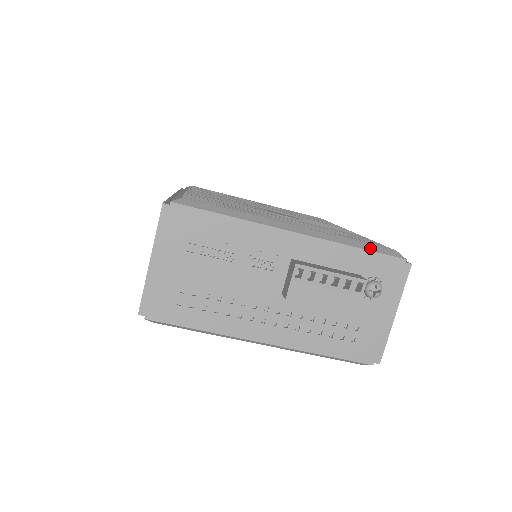
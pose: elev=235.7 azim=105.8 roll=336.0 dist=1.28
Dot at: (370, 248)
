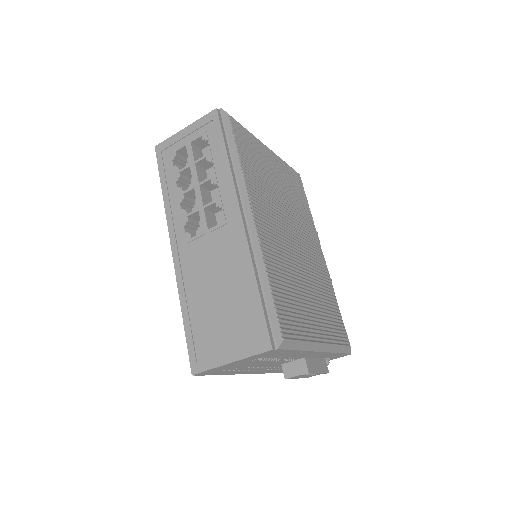
Dot at: (343, 350)
